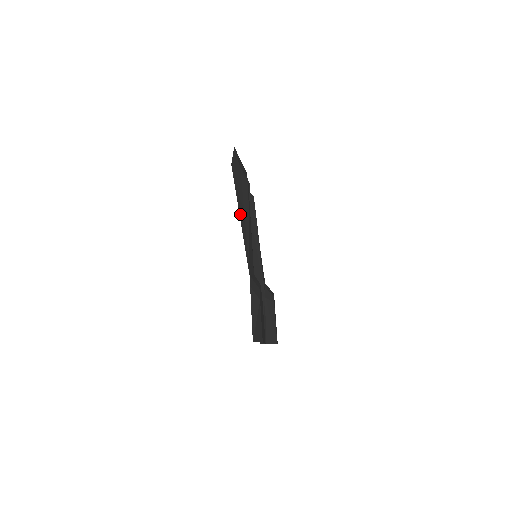
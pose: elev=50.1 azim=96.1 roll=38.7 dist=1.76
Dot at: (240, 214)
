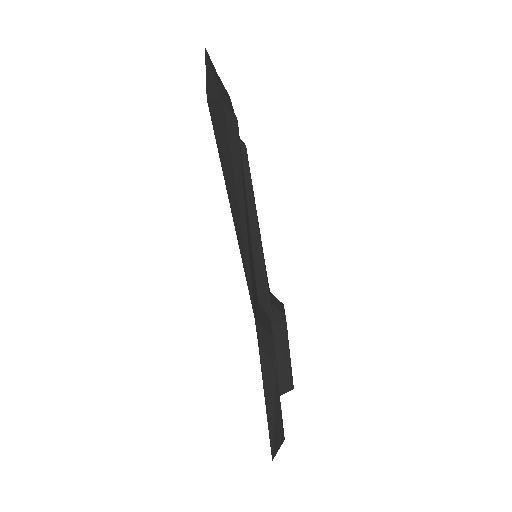
Dot at: (230, 201)
